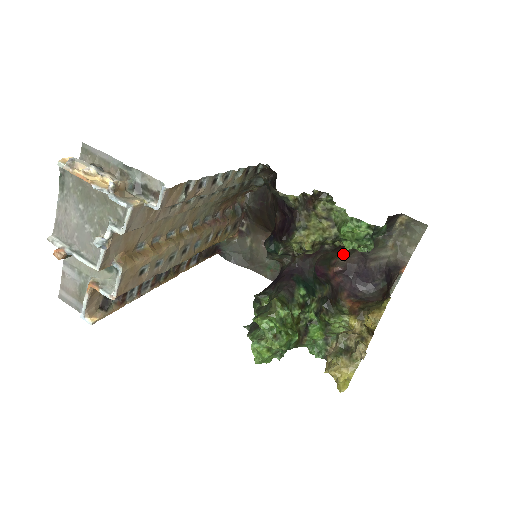
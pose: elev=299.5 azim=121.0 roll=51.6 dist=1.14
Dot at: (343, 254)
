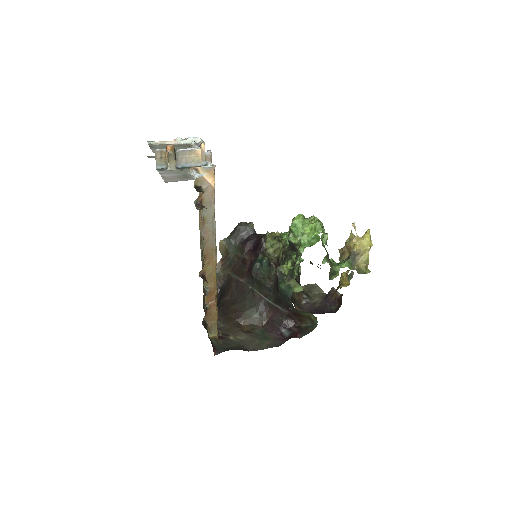
Dot at: (297, 305)
